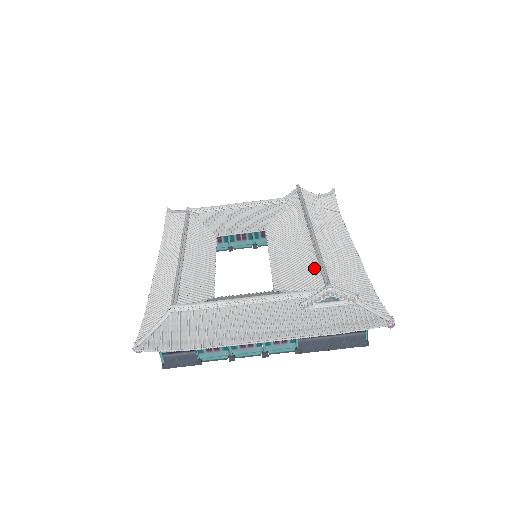
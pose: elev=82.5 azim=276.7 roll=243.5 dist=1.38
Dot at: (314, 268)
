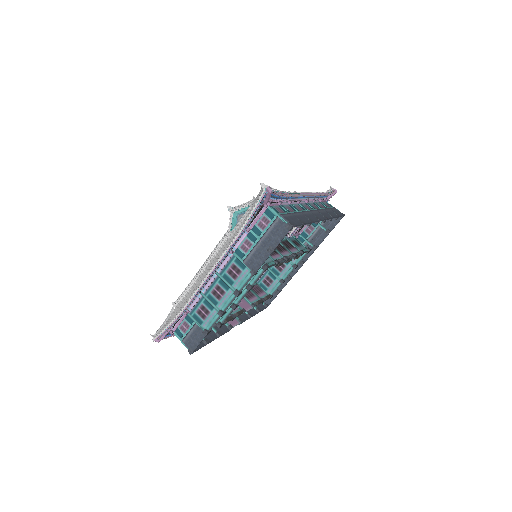
Dot at: occluded
